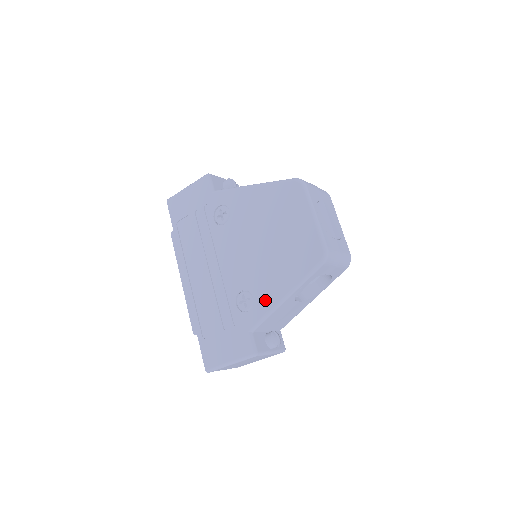
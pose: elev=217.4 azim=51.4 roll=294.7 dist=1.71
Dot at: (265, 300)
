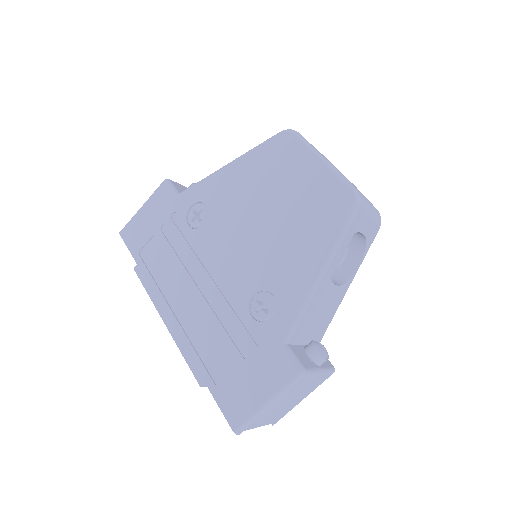
Dot at: (292, 290)
